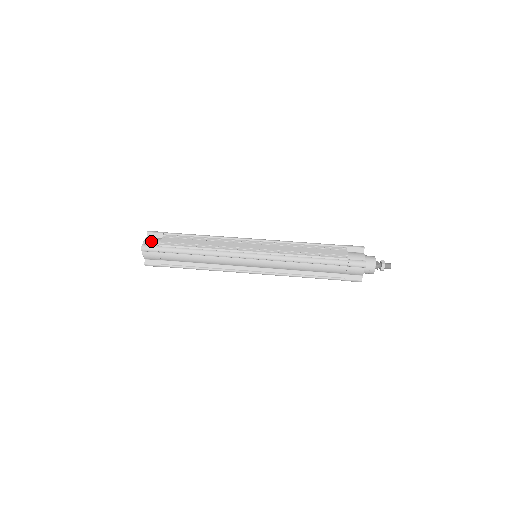
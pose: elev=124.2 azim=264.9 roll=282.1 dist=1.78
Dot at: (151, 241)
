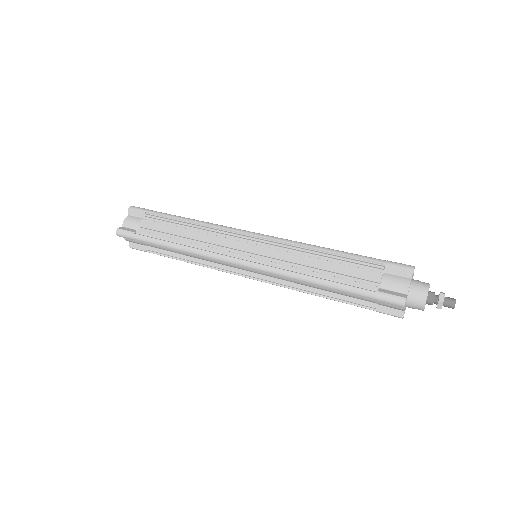
Dot at: (130, 223)
